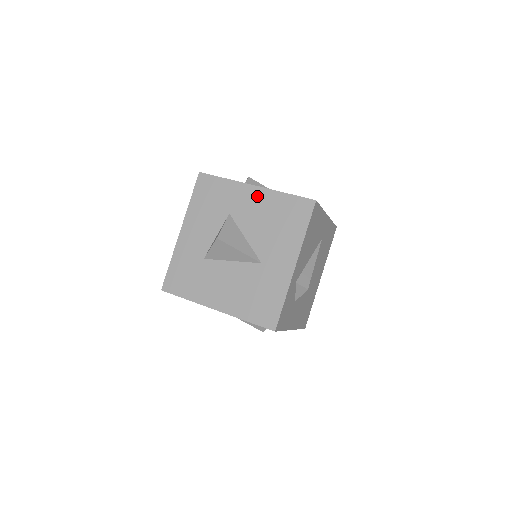
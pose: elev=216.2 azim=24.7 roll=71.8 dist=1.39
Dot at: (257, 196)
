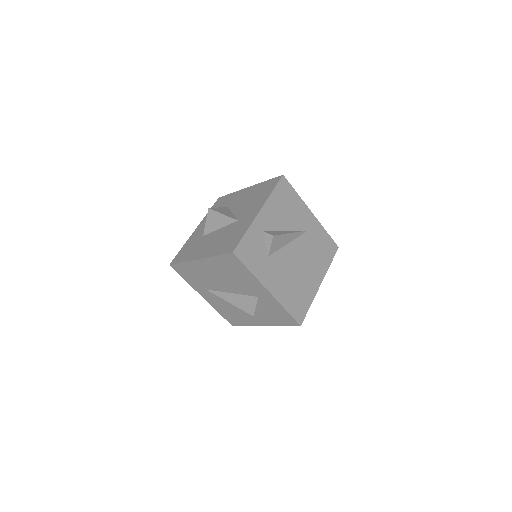
Dot at: (248, 191)
